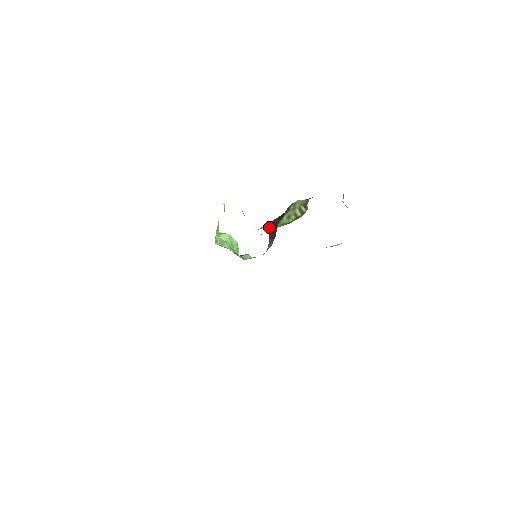
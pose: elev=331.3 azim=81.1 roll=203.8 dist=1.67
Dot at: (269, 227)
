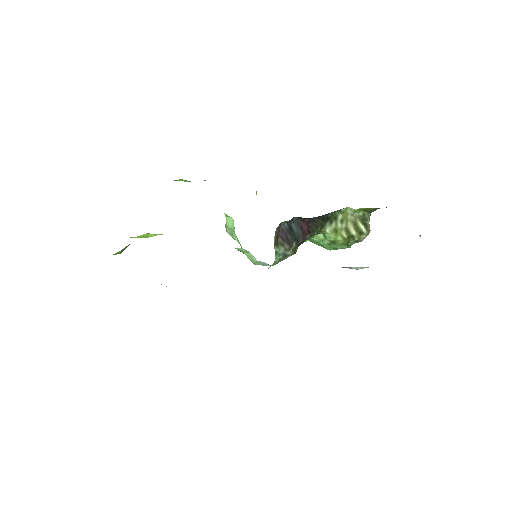
Dot at: (316, 243)
